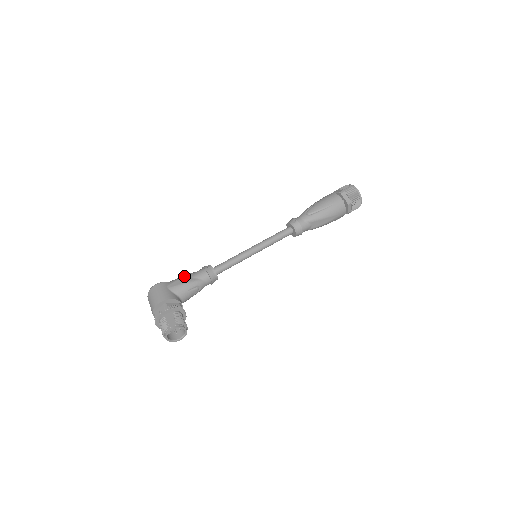
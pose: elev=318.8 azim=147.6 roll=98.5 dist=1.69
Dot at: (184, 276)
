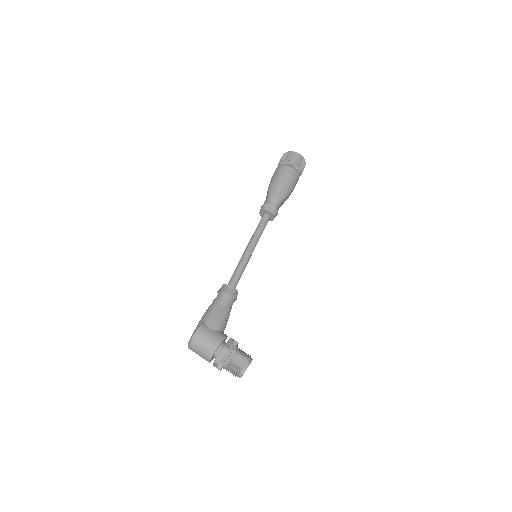
Dot at: (214, 308)
